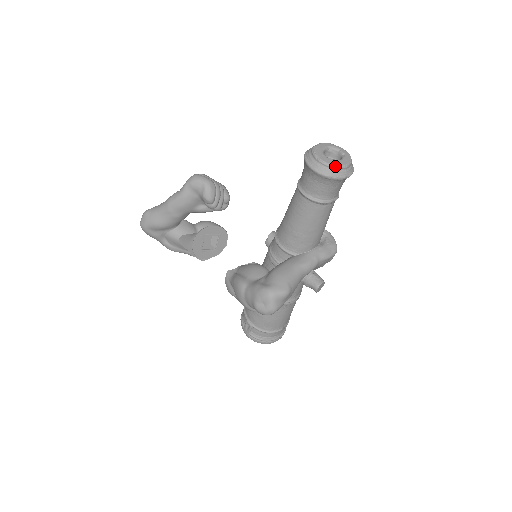
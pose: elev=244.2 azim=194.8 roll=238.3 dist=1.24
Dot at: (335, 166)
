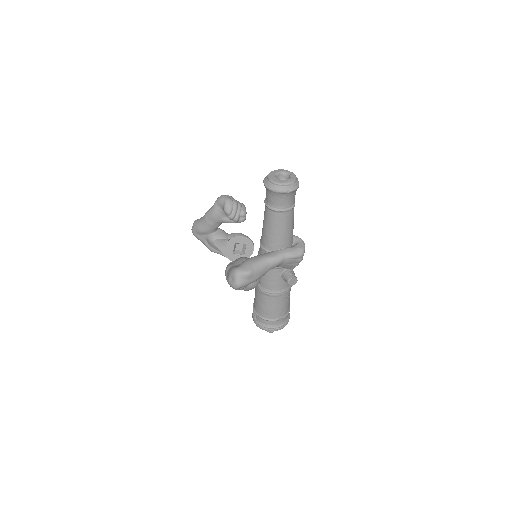
Dot at: (278, 183)
